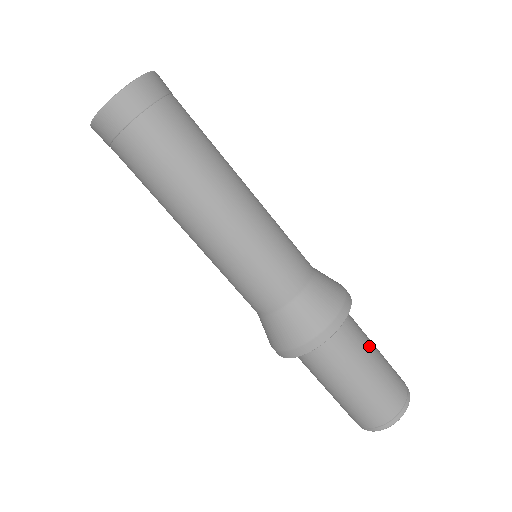
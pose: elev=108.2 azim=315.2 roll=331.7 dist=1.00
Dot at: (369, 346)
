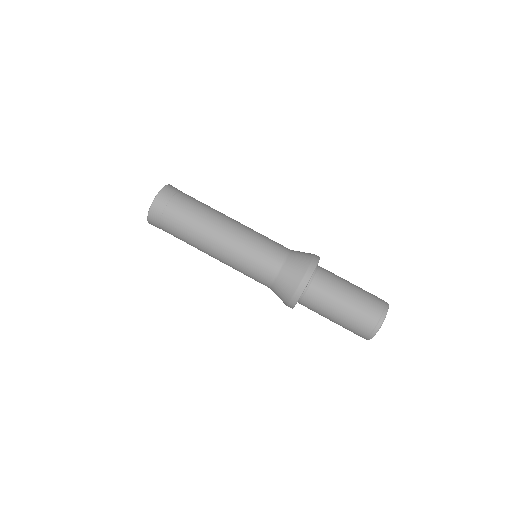
Dot at: (344, 279)
